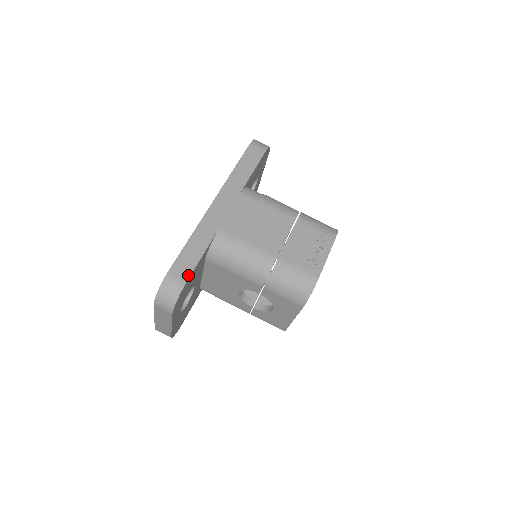
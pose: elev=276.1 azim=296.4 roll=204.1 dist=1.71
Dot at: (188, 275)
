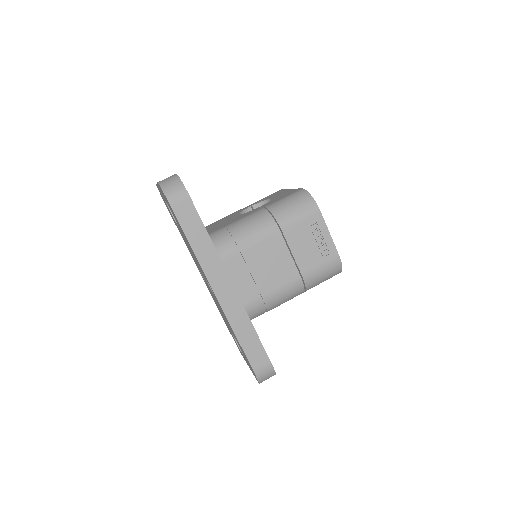
Dot at: (266, 357)
